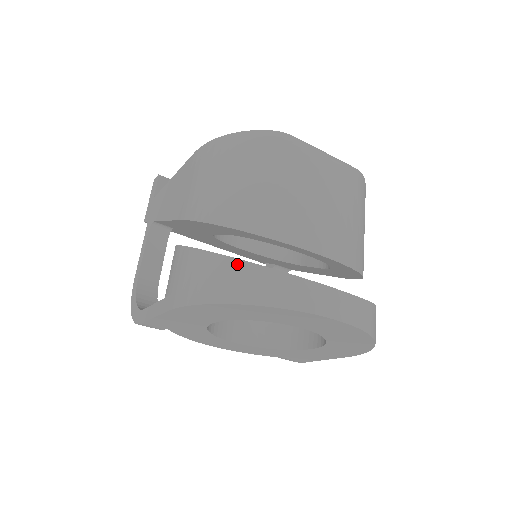
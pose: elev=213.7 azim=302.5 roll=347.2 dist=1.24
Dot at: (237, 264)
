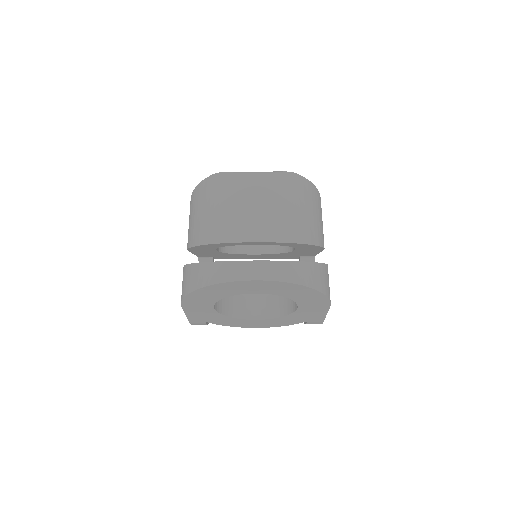
Dot at: (195, 266)
